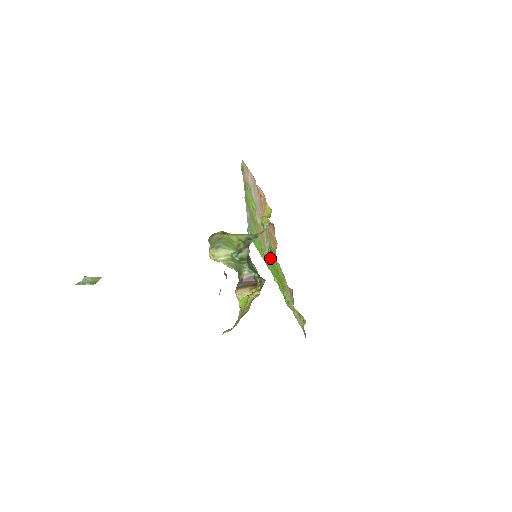
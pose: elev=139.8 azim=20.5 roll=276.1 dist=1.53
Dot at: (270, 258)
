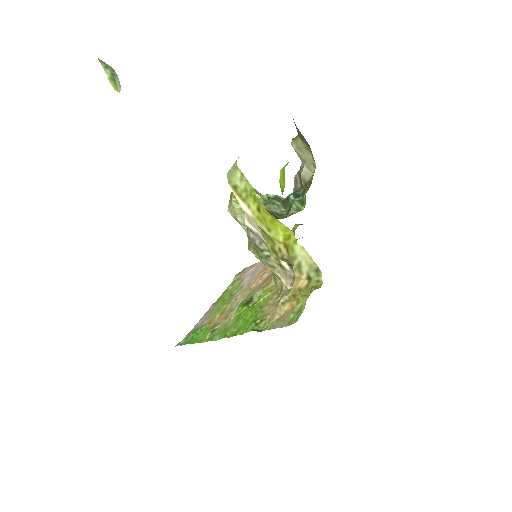
Dot at: (232, 320)
